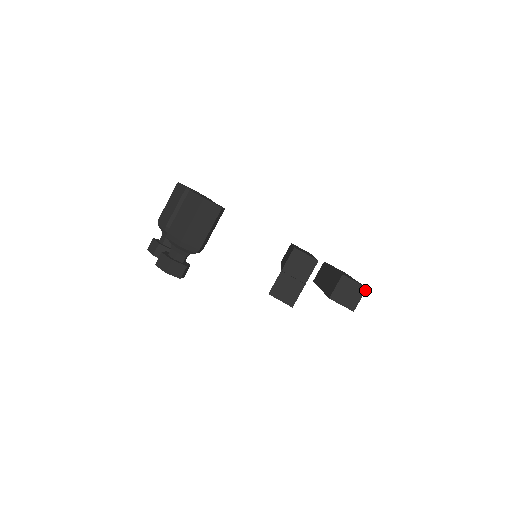
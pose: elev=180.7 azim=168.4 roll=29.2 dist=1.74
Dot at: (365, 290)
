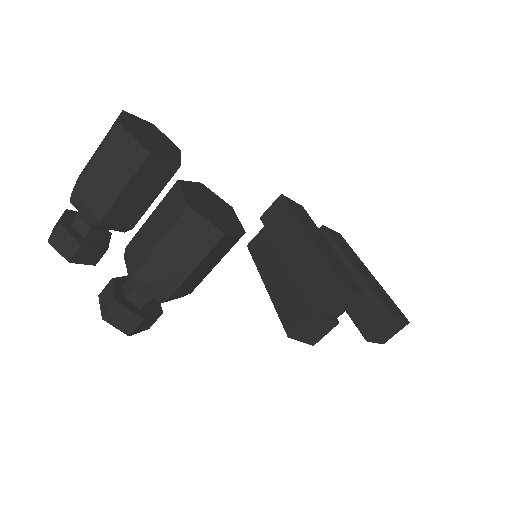
Dot at: occluded
